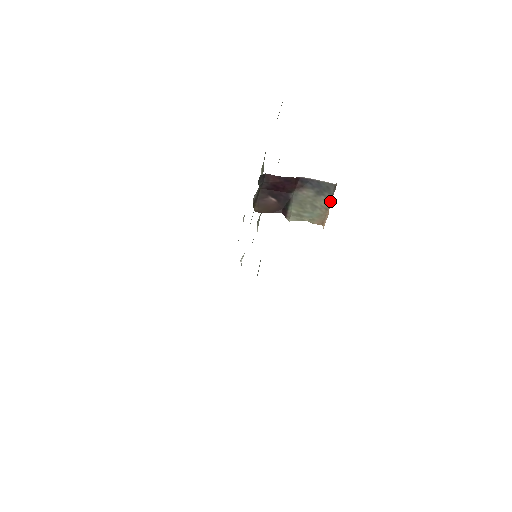
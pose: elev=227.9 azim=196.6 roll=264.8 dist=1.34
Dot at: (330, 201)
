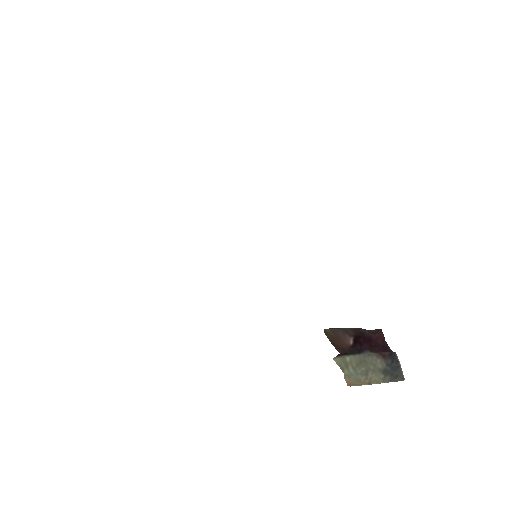
Dot at: (381, 382)
